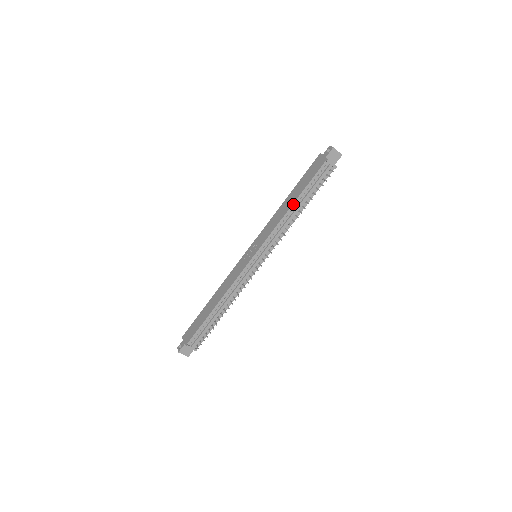
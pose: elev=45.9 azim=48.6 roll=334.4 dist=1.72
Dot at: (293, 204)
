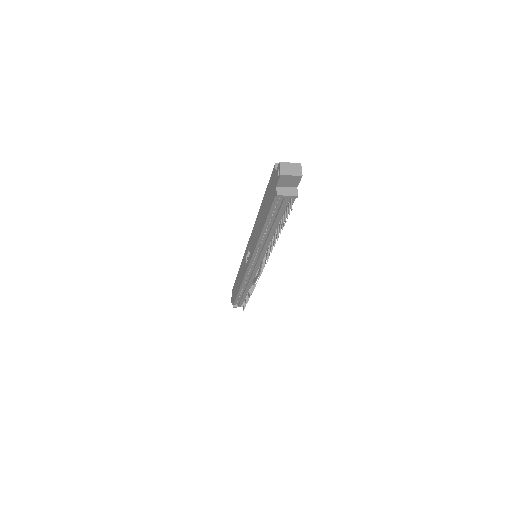
Dot at: (262, 232)
